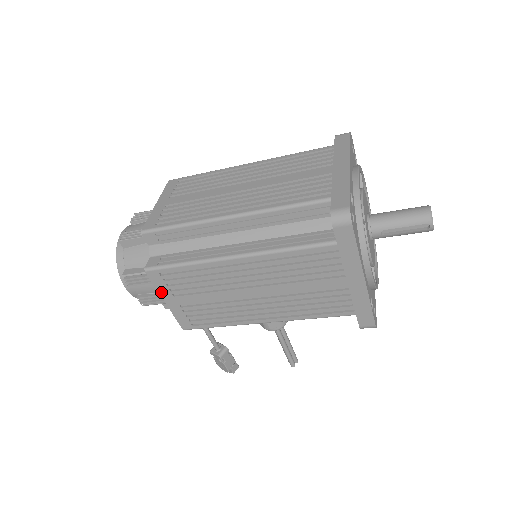
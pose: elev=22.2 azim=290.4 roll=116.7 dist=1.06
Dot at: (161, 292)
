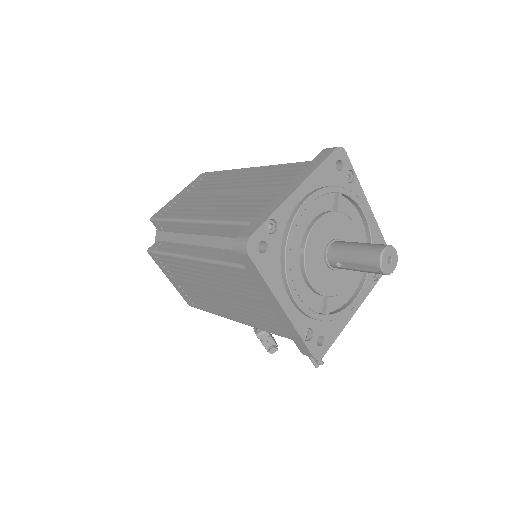
Dot at: (163, 271)
